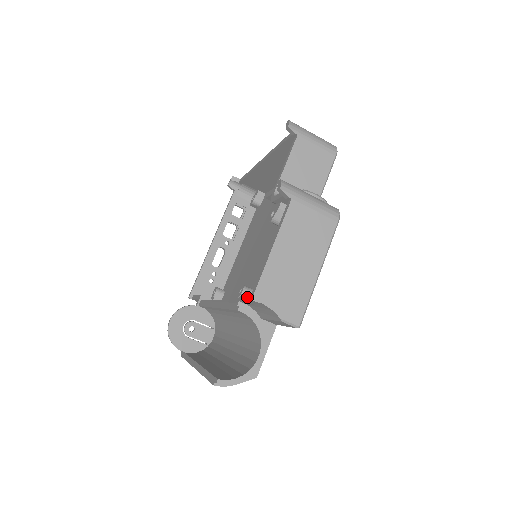
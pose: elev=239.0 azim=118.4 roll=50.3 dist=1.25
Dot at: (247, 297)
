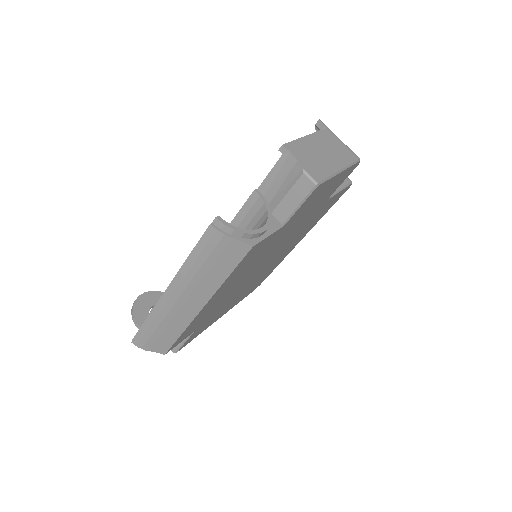
Dot at: (269, 173)
